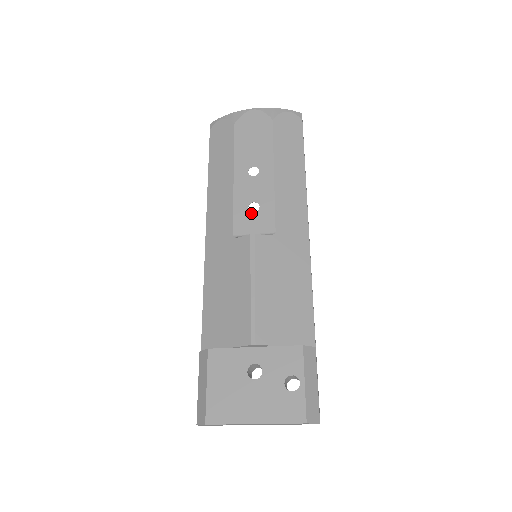
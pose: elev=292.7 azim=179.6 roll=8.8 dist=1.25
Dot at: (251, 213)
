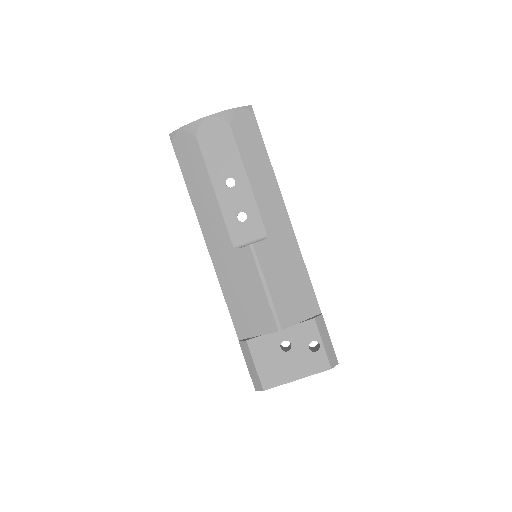
Dot at: (242, 223)
